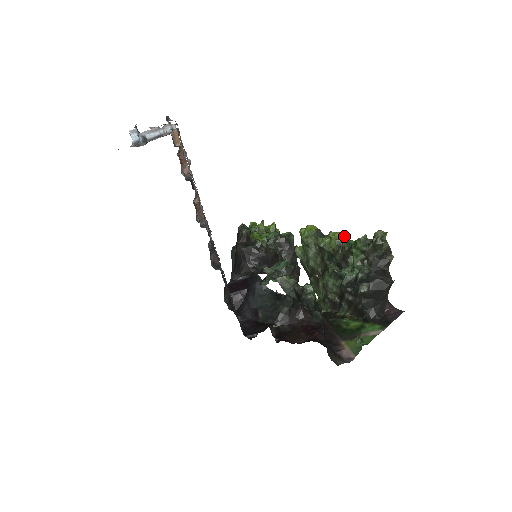
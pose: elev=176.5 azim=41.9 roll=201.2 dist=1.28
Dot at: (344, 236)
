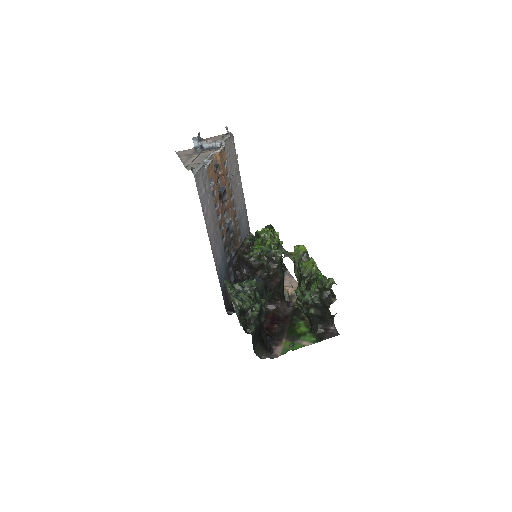
Dot at: (313, 269)
